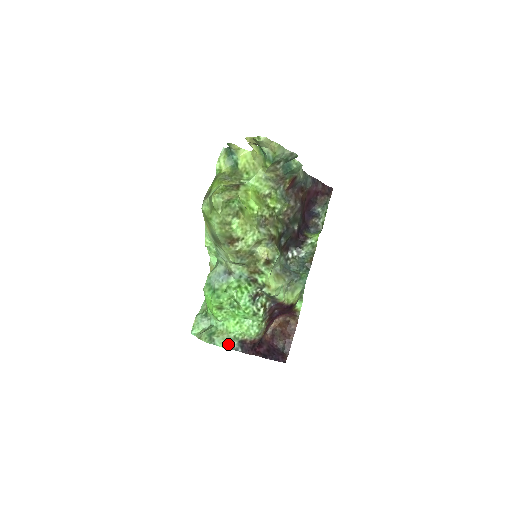
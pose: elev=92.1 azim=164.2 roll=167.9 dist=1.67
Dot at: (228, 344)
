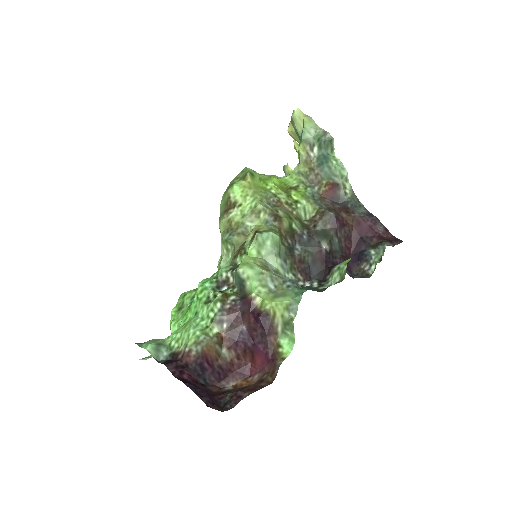
Dot at: (154, 347)
